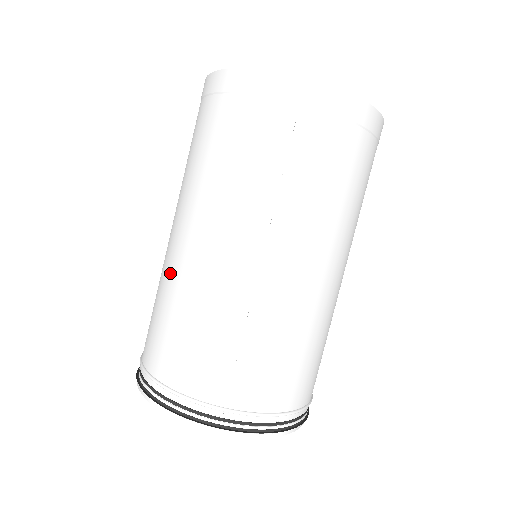
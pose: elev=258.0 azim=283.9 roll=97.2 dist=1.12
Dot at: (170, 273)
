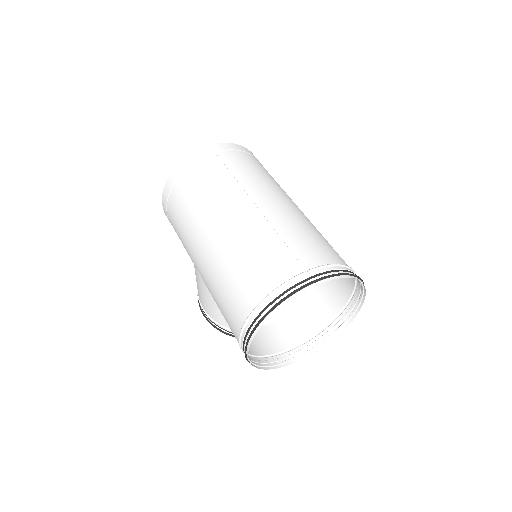
Dot at: (216, 261)
